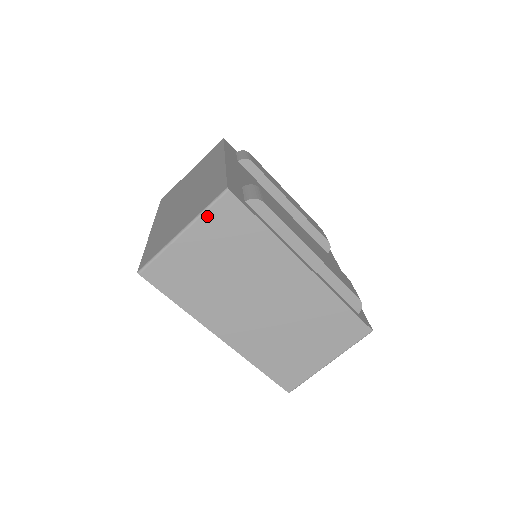
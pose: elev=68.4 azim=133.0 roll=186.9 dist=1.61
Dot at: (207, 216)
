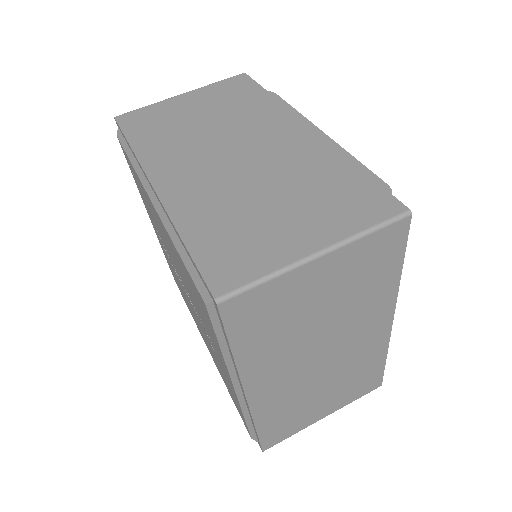
Dot at: (214, 86)
